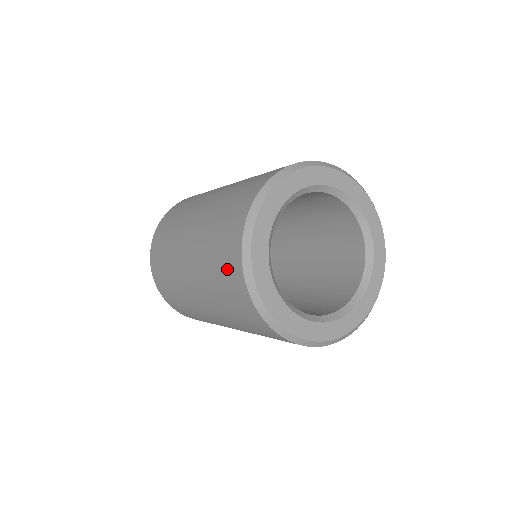
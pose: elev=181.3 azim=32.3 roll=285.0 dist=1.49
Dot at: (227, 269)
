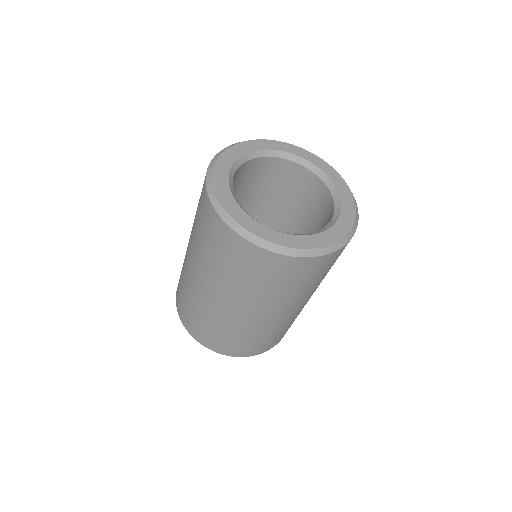
Dot at: (229, 249)
